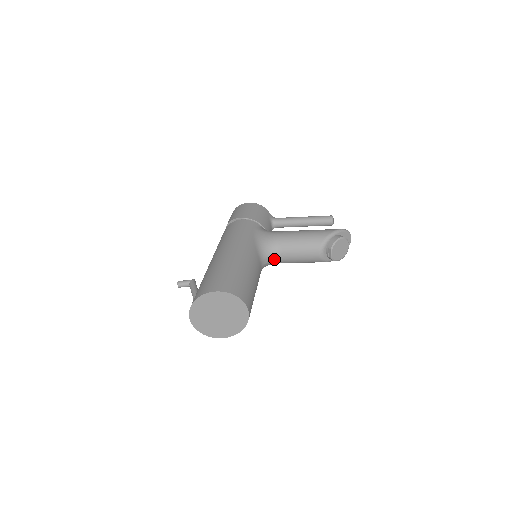
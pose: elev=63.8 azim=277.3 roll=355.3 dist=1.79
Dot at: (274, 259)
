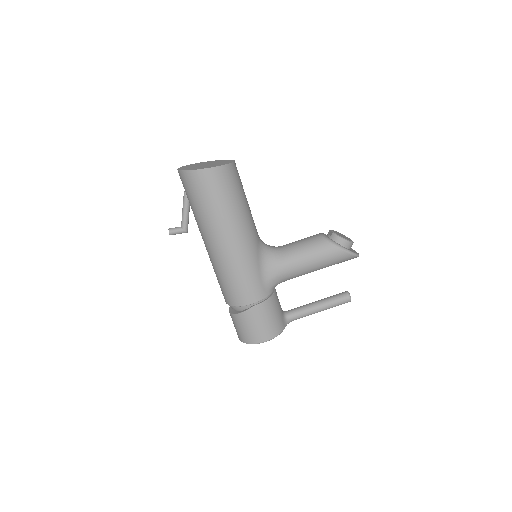
Dot at: (274, 249)
